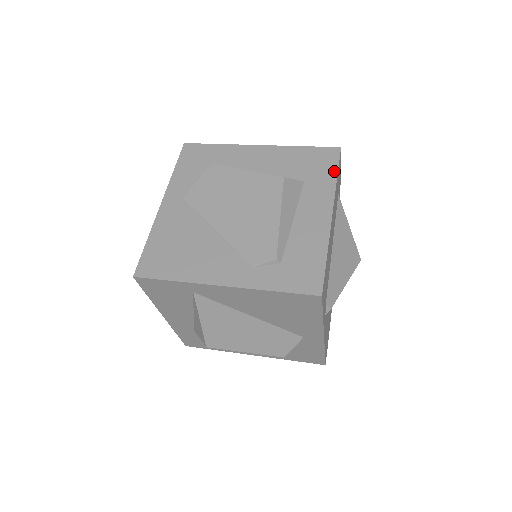
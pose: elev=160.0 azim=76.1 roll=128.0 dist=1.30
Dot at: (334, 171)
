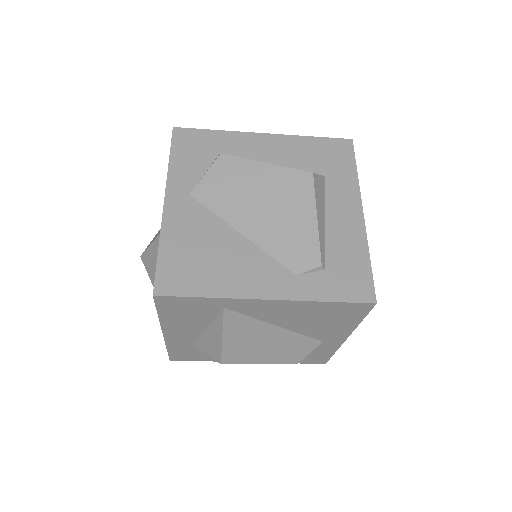
Dot at: (353, 165)
